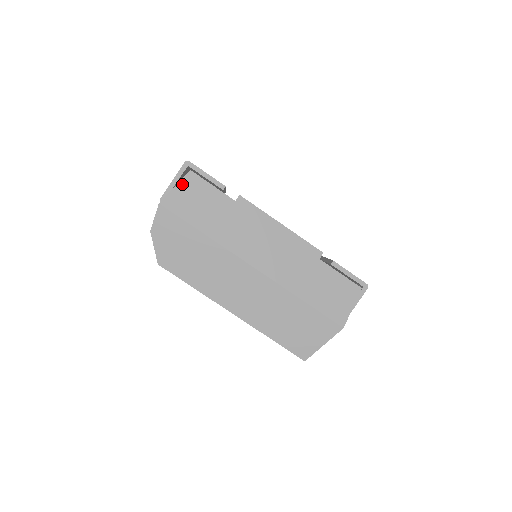
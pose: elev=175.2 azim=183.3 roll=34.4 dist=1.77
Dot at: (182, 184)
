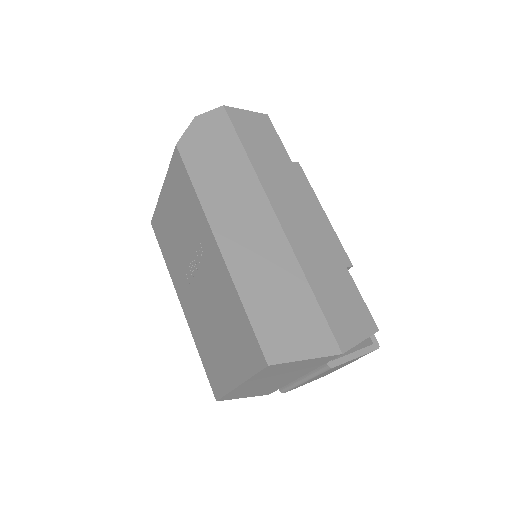
Dot at: (254, 114)
